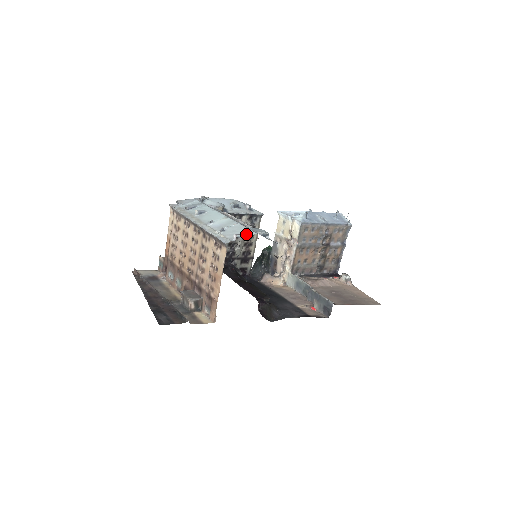
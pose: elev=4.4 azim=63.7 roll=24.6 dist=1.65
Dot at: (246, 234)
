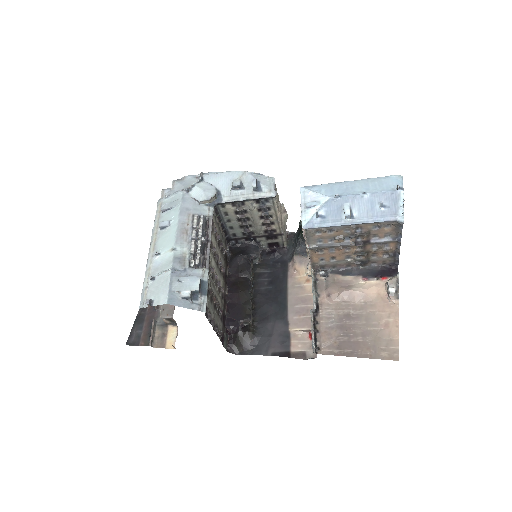
Dot at: (160, 300)
